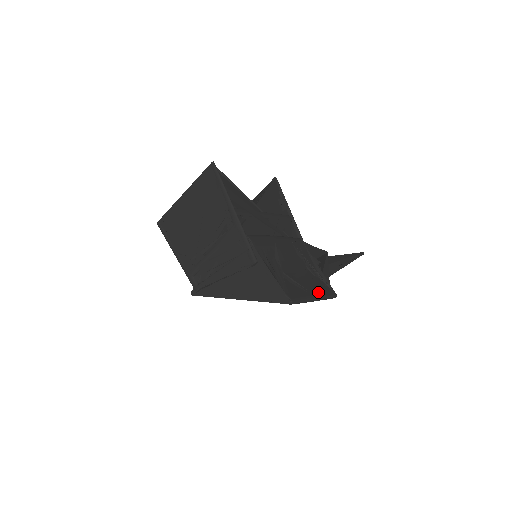
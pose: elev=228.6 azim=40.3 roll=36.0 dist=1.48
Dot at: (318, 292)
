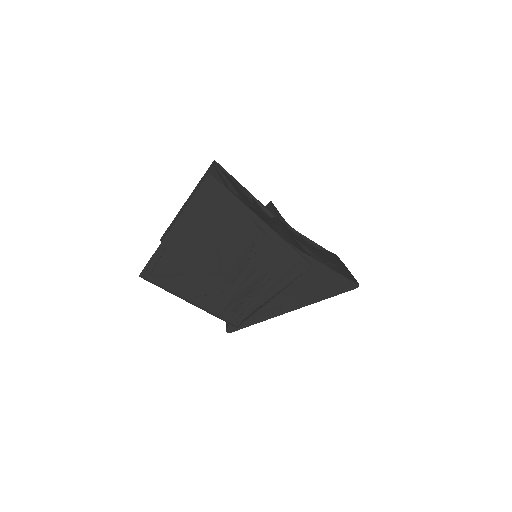
Dot at: (340, 262)
